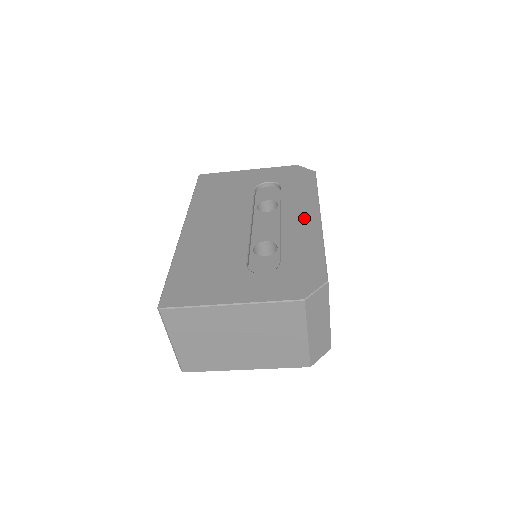
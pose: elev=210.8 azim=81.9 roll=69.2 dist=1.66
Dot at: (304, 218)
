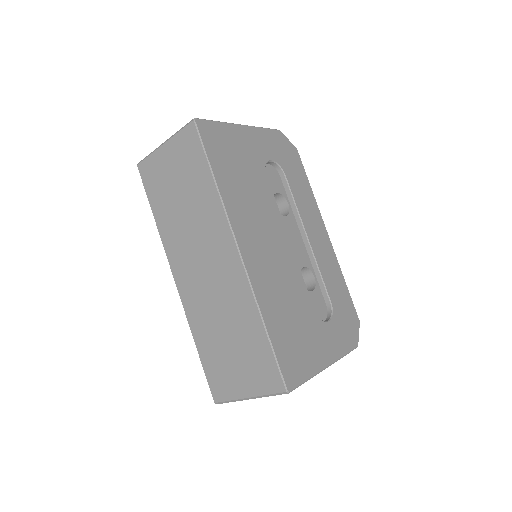
Dot at: (321, 236)
